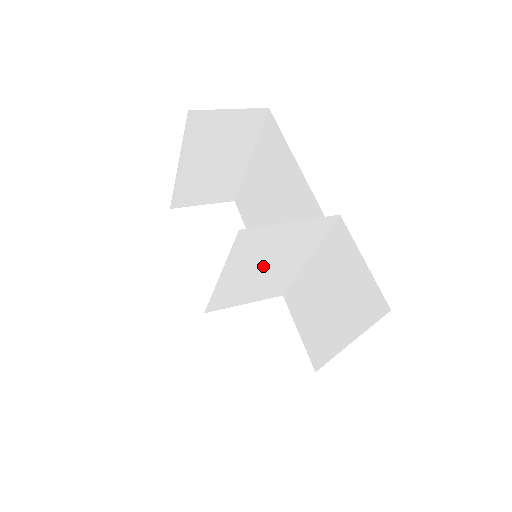
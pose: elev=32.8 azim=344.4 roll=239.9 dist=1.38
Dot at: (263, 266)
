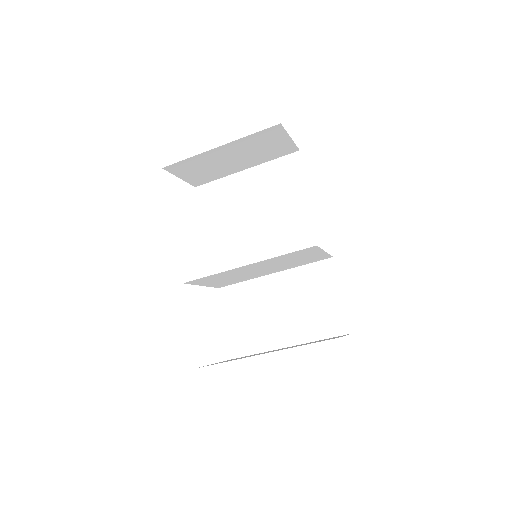
Dot at: (265, 267)
